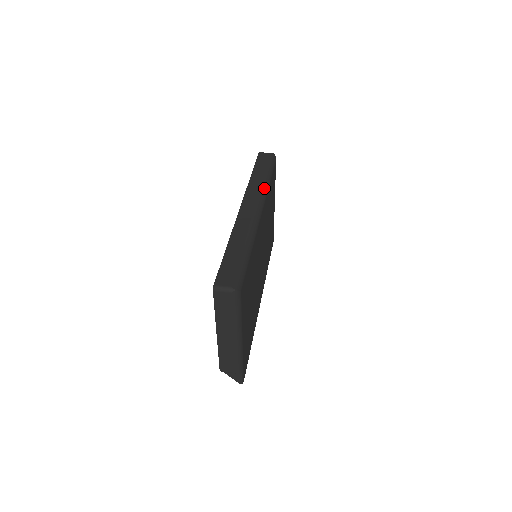
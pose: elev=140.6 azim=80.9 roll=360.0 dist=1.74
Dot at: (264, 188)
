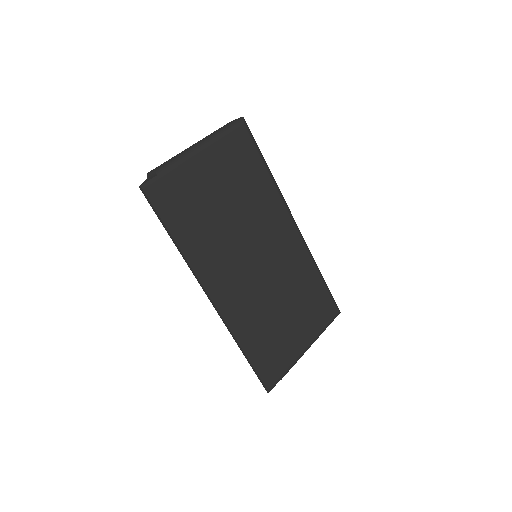
Dot at: occluded
